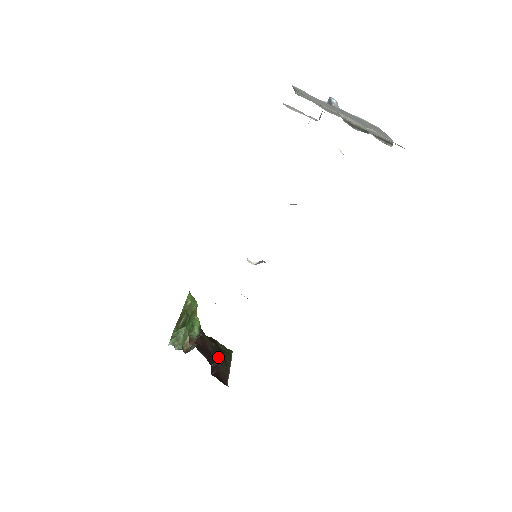
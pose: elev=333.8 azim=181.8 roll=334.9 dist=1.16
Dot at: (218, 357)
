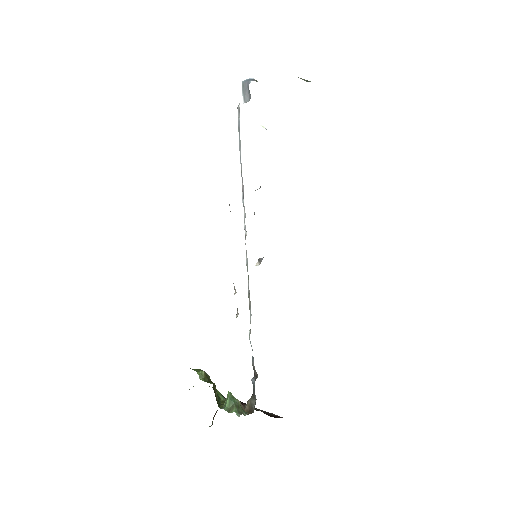
Dot at: occluded
